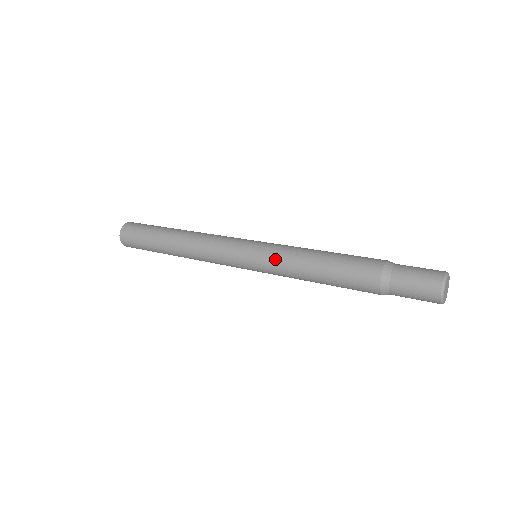
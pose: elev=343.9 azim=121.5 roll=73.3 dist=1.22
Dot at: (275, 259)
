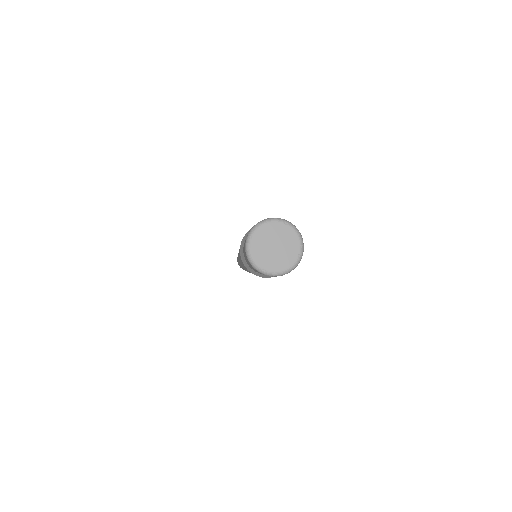
Dot at: occluded
